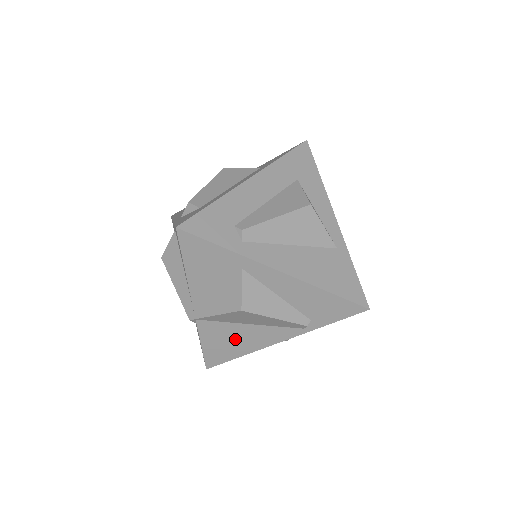
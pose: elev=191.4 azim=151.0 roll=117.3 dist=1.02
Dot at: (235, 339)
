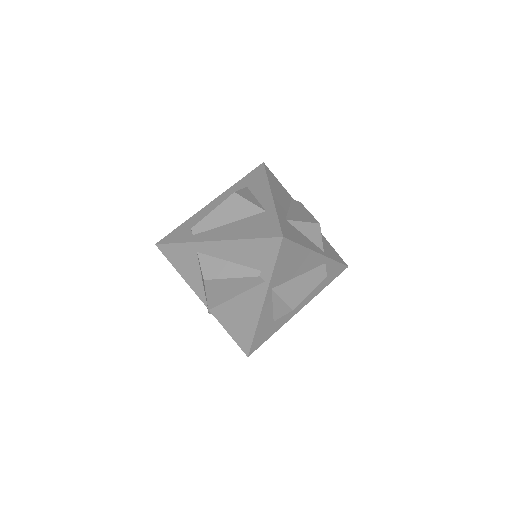
Dot at: (239, 316)
